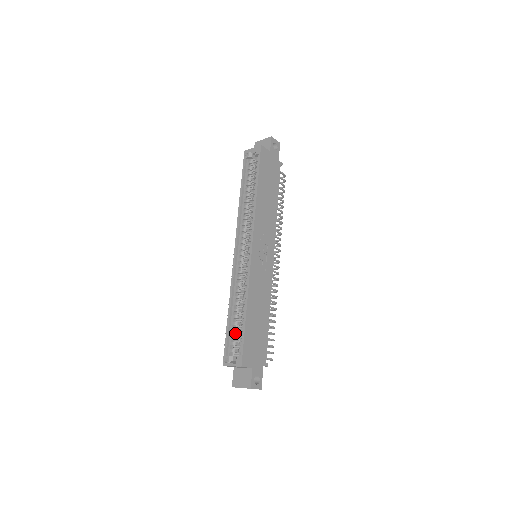
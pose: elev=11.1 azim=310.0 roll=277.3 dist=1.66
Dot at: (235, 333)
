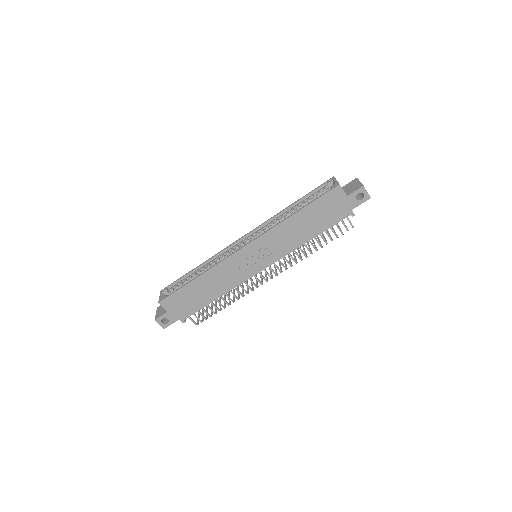
Dot at: occluded
